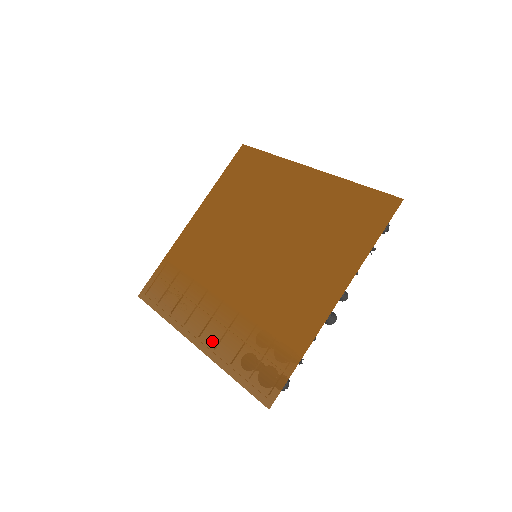
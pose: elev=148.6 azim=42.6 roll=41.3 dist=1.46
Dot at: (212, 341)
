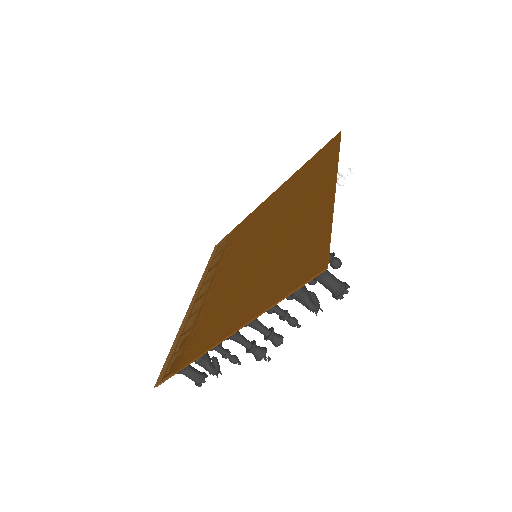
Dot at: (192, 310)
